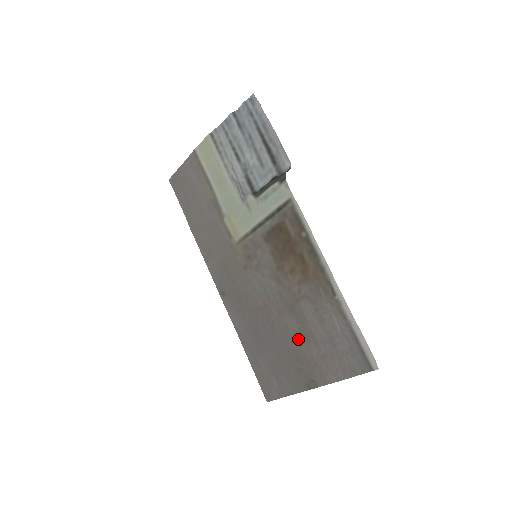
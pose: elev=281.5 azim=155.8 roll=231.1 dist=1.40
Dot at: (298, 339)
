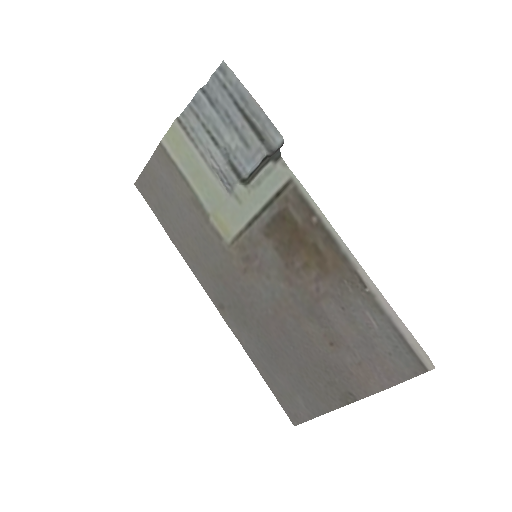
Dot at: (324, 347)
